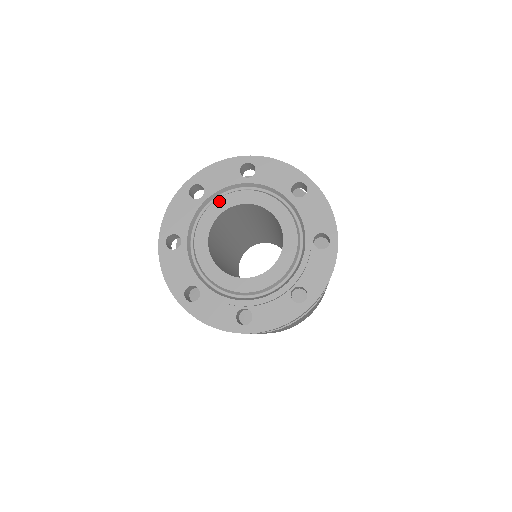
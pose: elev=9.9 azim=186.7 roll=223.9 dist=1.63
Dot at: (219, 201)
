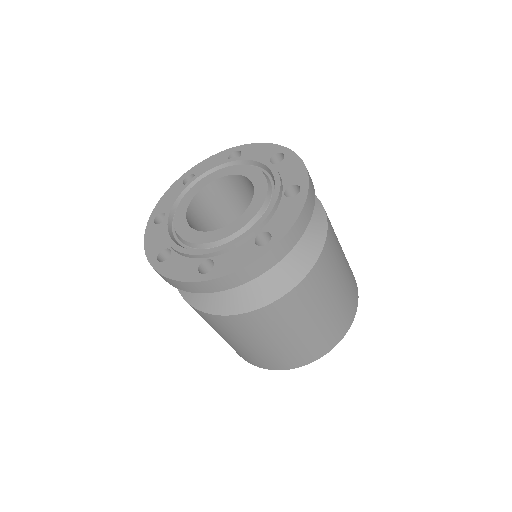
Dot at: (204, 179)
